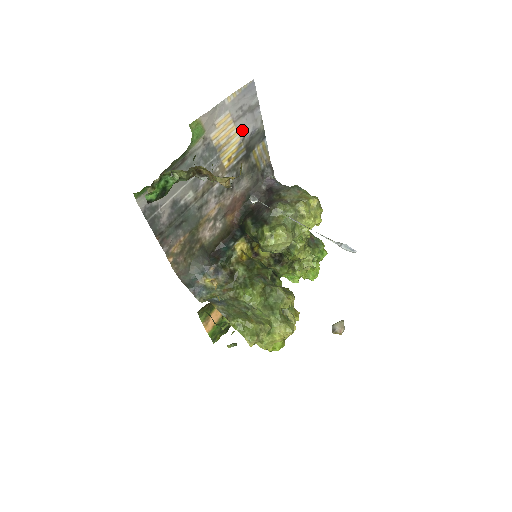
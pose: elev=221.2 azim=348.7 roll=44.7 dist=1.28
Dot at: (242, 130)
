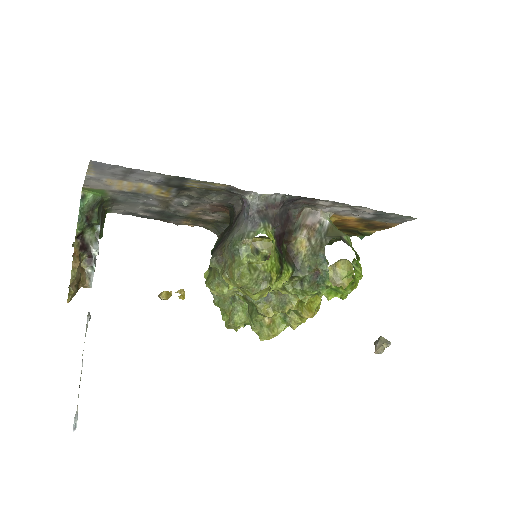
Dot at: (144, 181)
